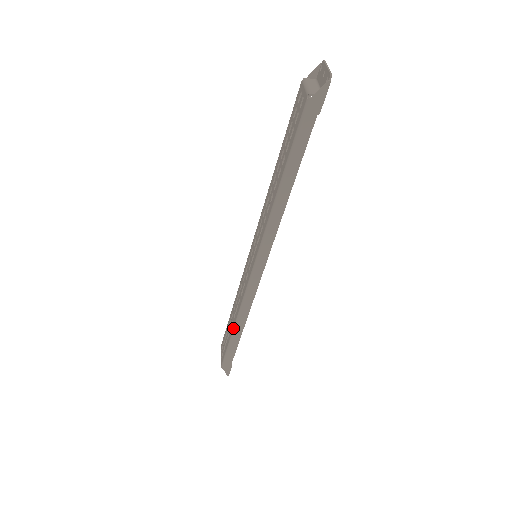
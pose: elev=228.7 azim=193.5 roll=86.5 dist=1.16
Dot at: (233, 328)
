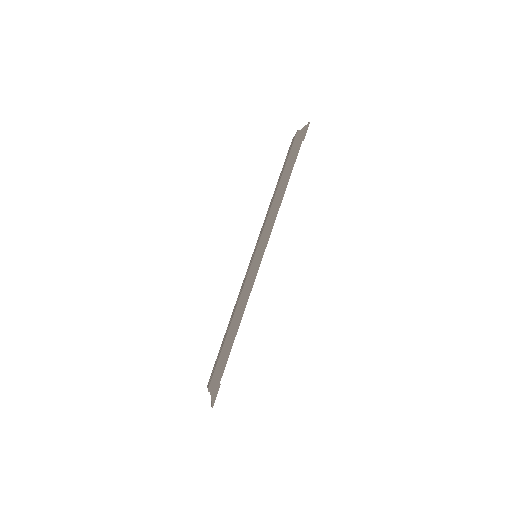
Dot at: (229, 327)
